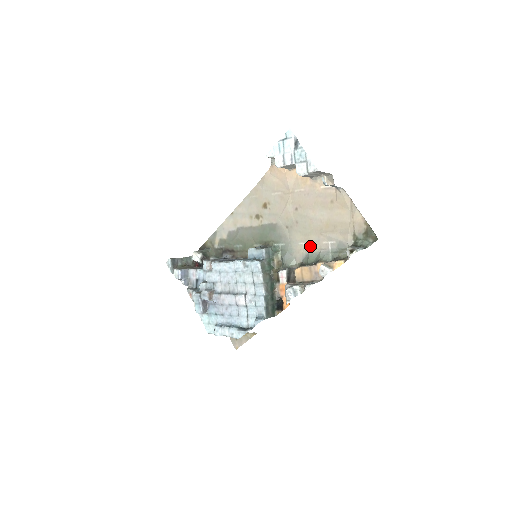
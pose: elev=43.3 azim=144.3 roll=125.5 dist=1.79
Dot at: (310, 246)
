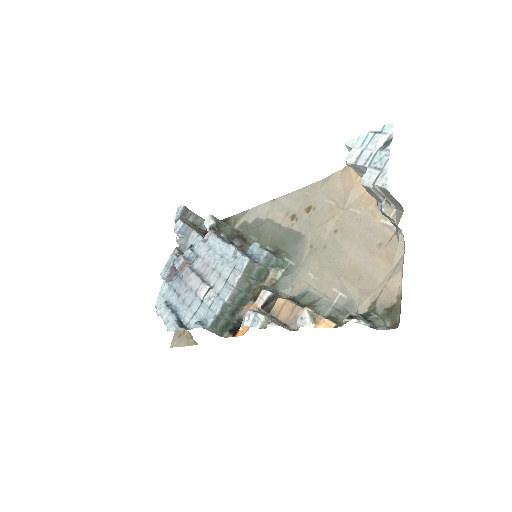
Dot at: (317, 284)
